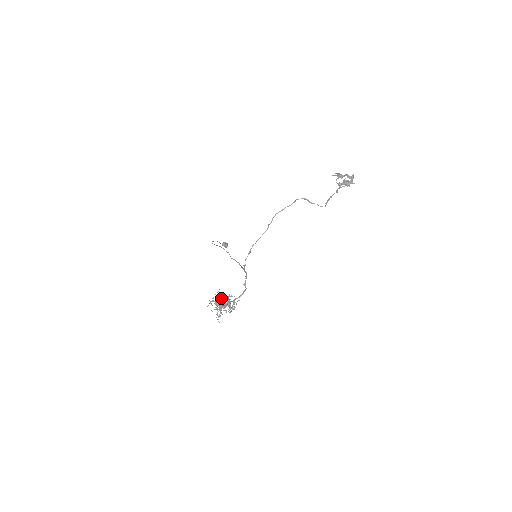
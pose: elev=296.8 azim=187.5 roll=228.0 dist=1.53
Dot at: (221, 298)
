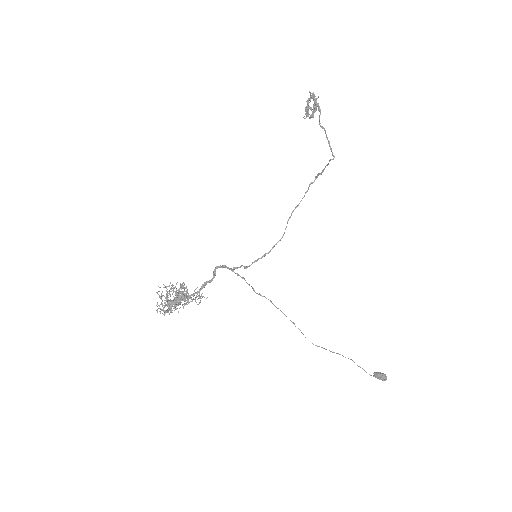
Dot at: occluded
